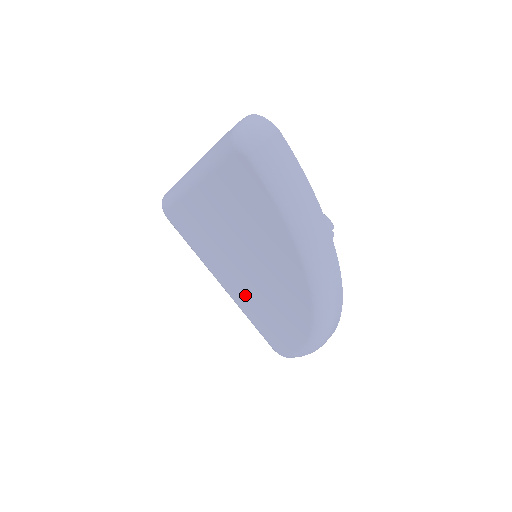
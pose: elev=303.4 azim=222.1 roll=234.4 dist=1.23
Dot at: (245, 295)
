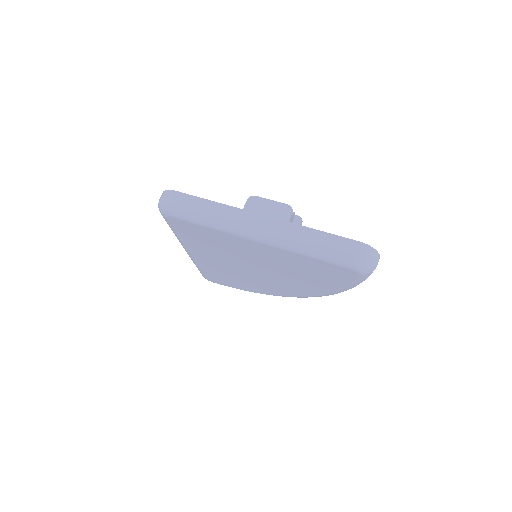
Dot at: (220, 267)
